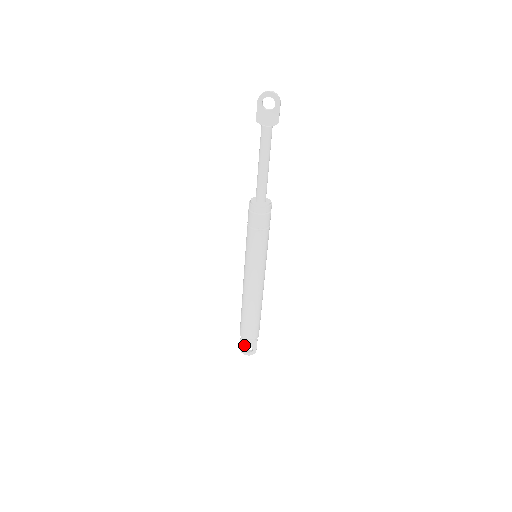
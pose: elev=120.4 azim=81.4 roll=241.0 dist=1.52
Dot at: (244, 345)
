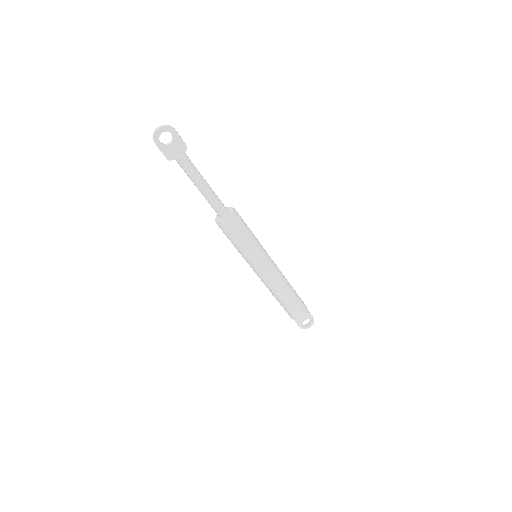
Dot at: (301, 323)
